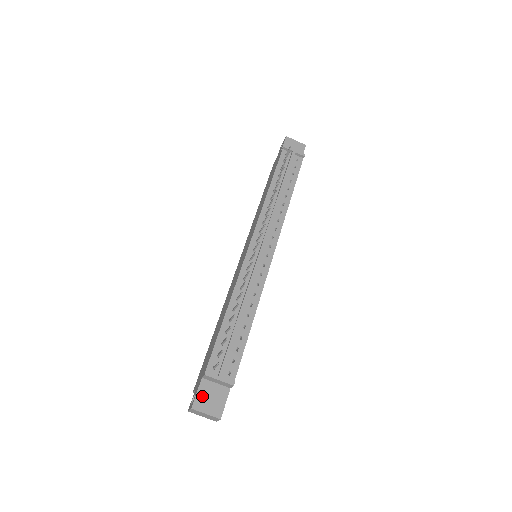
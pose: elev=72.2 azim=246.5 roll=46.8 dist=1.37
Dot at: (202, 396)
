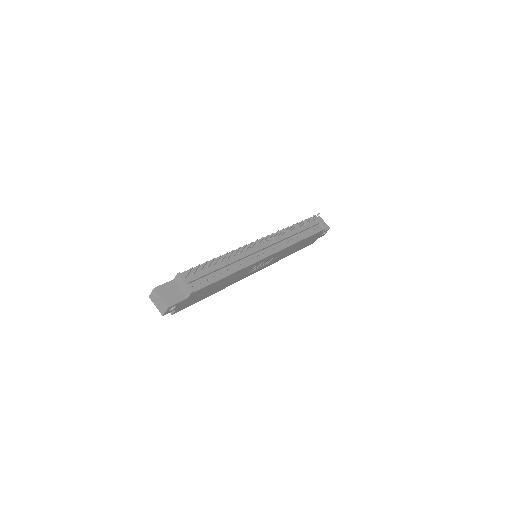
Dot at: (166, 287)
